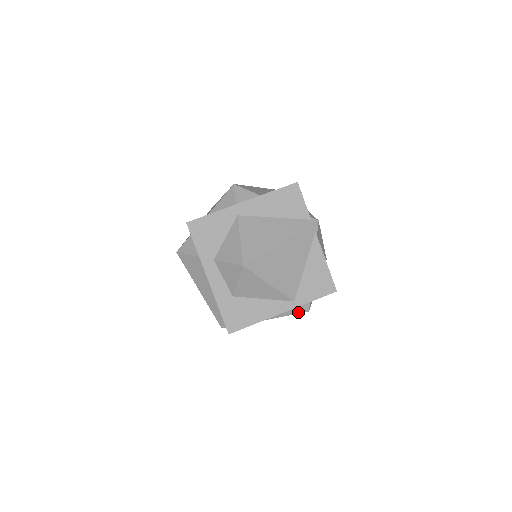
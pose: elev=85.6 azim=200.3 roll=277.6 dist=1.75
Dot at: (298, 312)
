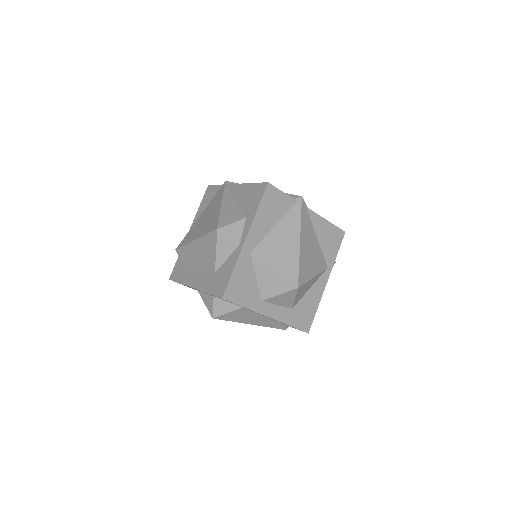
Dot at: occluded
